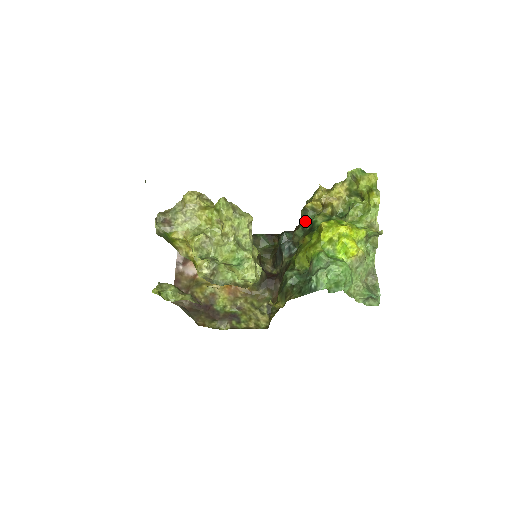
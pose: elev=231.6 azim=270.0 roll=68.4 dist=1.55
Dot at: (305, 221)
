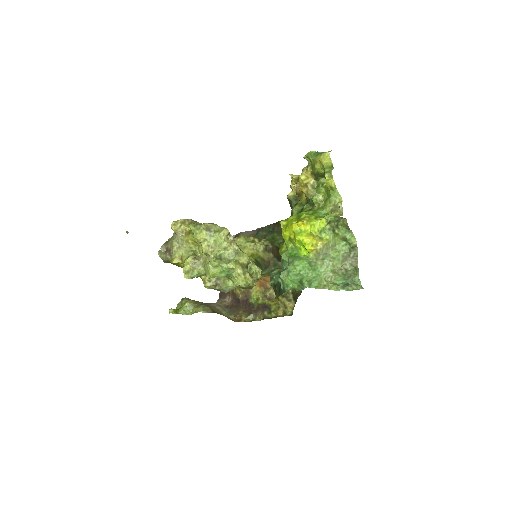
Dot at: occluded
